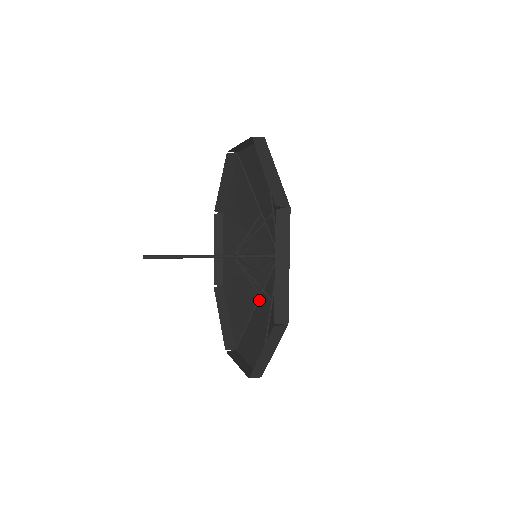
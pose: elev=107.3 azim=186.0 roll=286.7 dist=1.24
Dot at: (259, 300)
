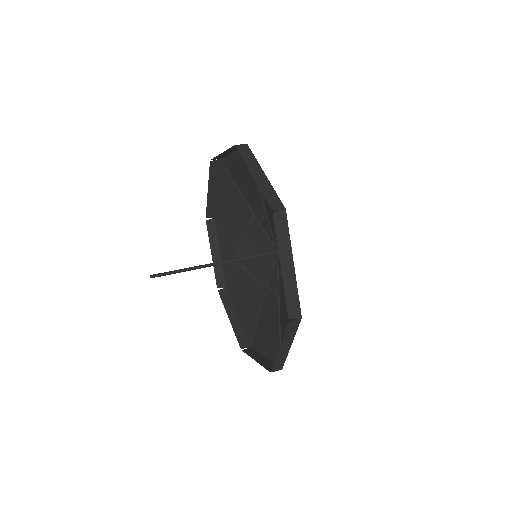
Dot at: (265, 296)
